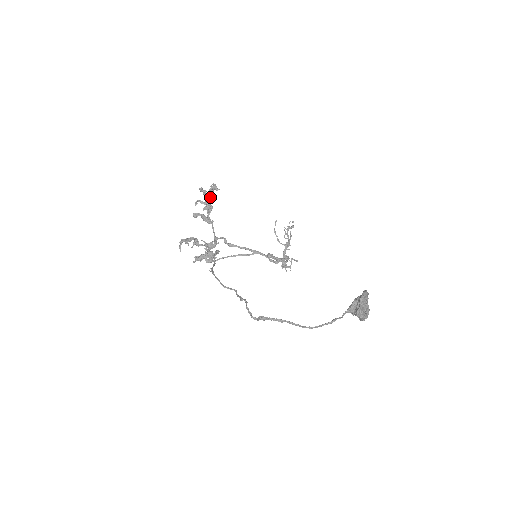
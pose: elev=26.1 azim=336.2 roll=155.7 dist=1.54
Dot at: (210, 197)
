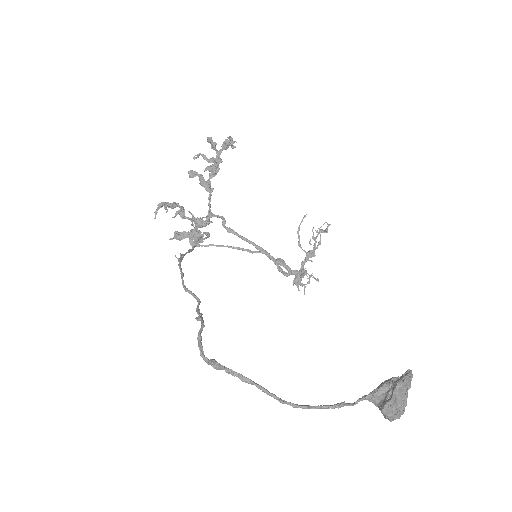
Dot at: (220, 154)
